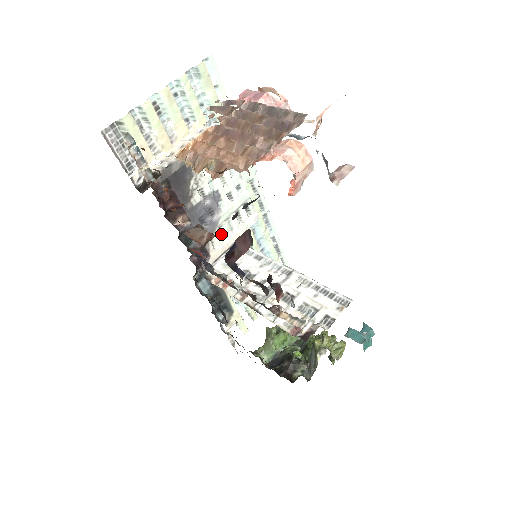
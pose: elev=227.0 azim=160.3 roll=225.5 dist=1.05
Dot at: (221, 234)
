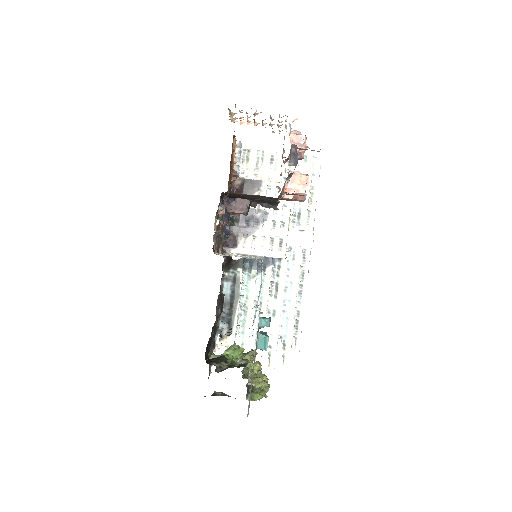
Dot at: (254, 243)
